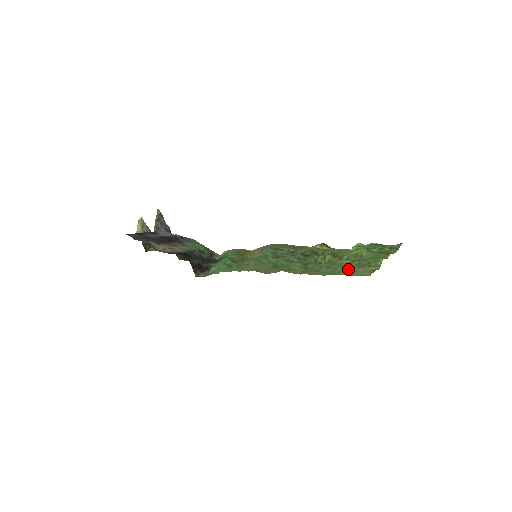
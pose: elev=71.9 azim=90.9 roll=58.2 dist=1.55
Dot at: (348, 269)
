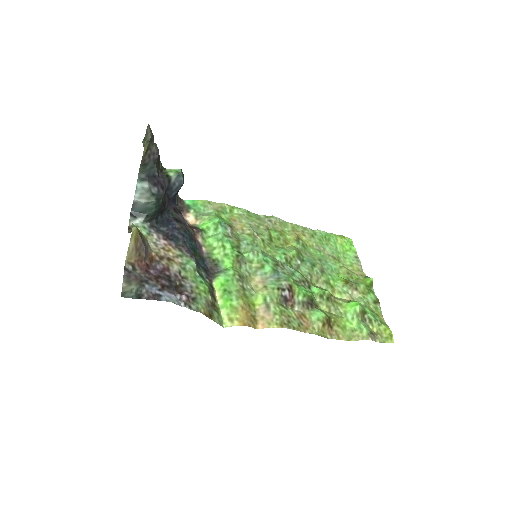
Dot at: (337, 263)
